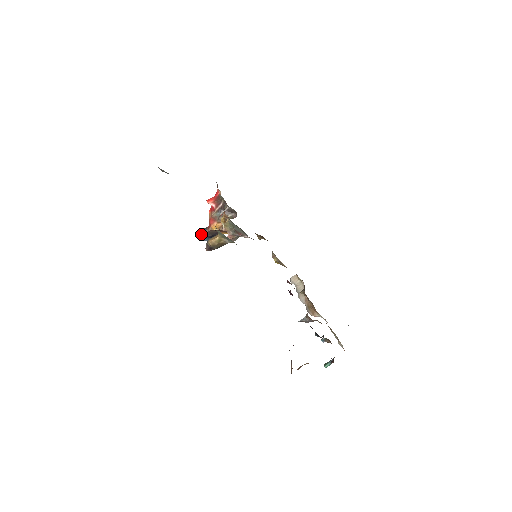
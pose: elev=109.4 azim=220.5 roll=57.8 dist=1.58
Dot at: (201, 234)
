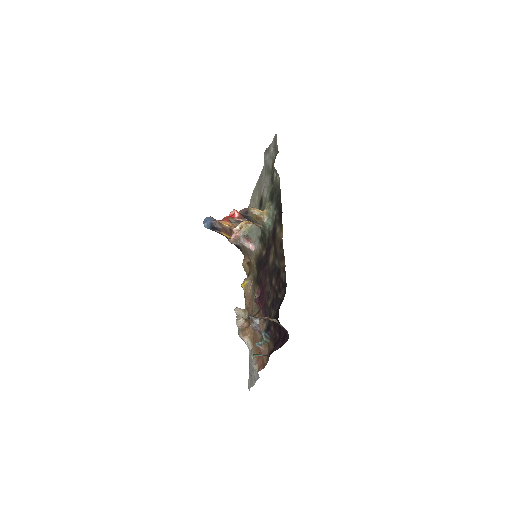
Dot at: (209, 218)
